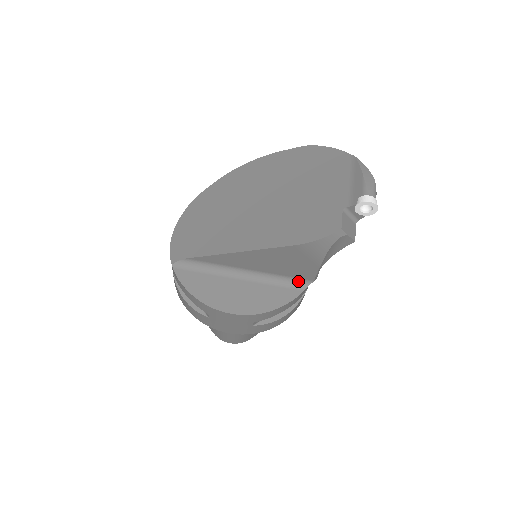
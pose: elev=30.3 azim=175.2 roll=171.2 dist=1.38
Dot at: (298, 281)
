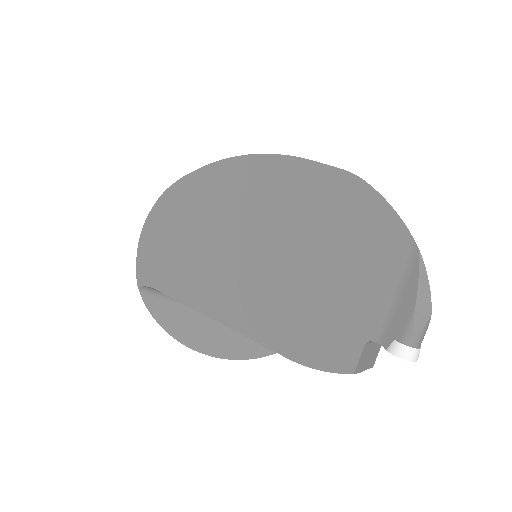
Dot at: occluded
